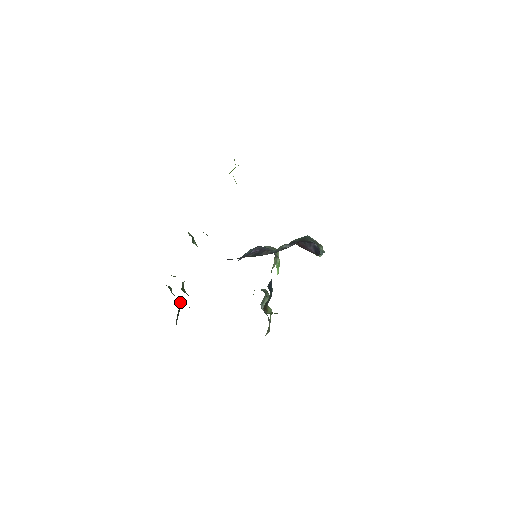
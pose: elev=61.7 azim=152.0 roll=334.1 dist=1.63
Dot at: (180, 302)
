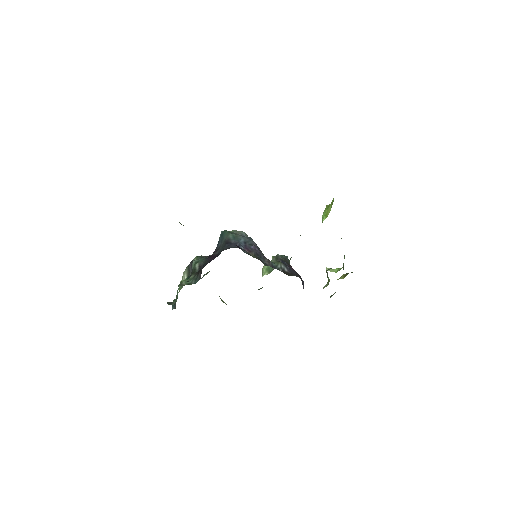
Dot at: occluded
